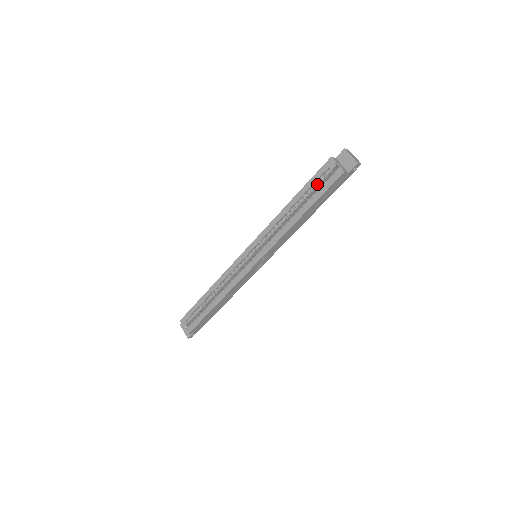
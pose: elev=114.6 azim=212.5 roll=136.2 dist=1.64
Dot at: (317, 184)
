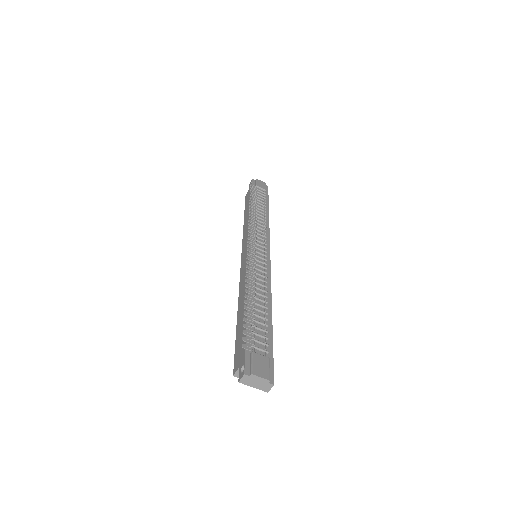
Dot at: occluded
